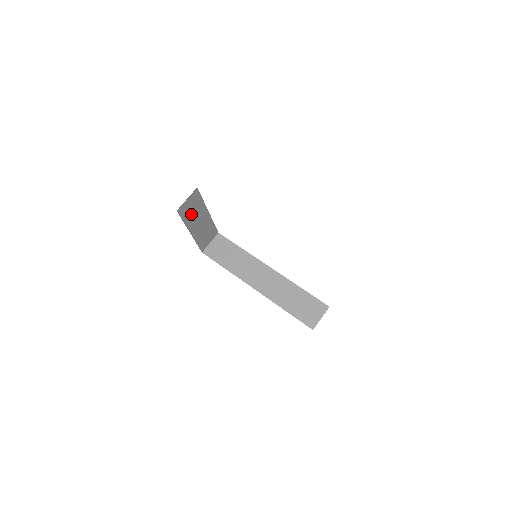
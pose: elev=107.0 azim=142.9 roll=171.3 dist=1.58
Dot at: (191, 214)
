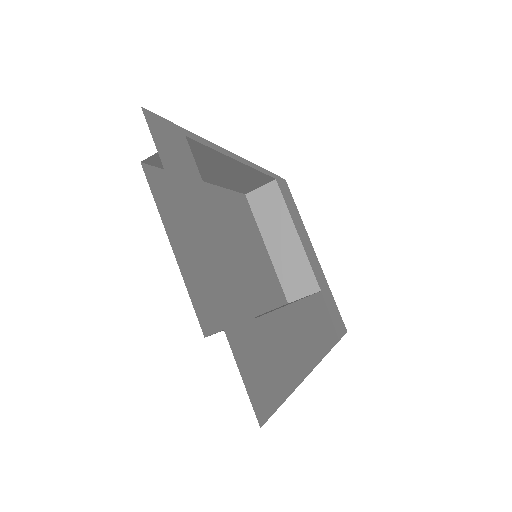
Dot at: occluded
